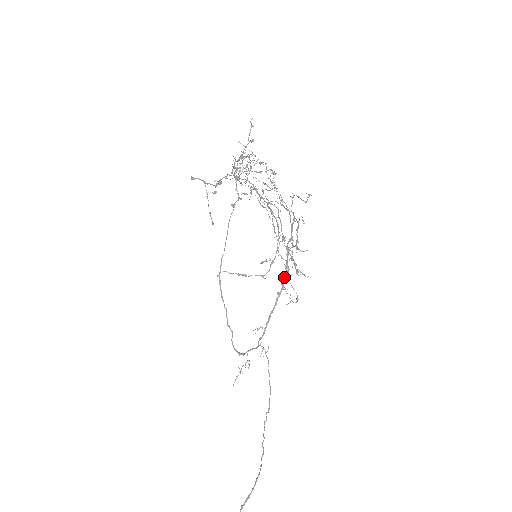
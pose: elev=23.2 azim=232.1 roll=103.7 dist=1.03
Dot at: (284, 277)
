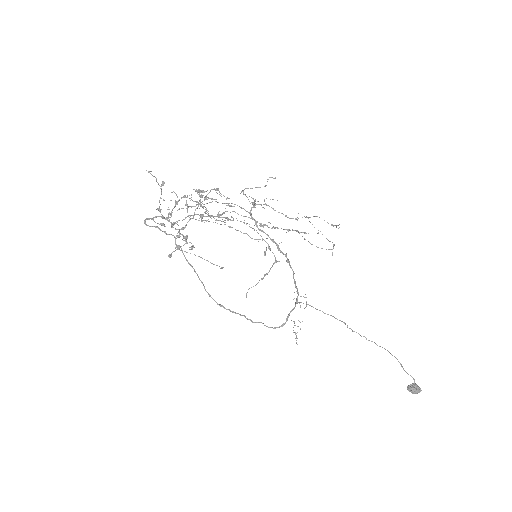
Dot at: (310, 243)
